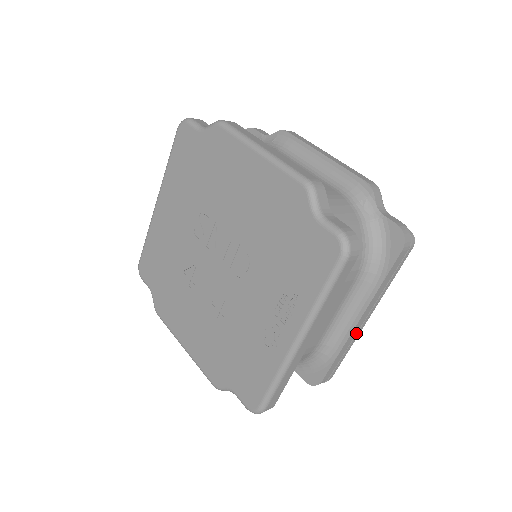
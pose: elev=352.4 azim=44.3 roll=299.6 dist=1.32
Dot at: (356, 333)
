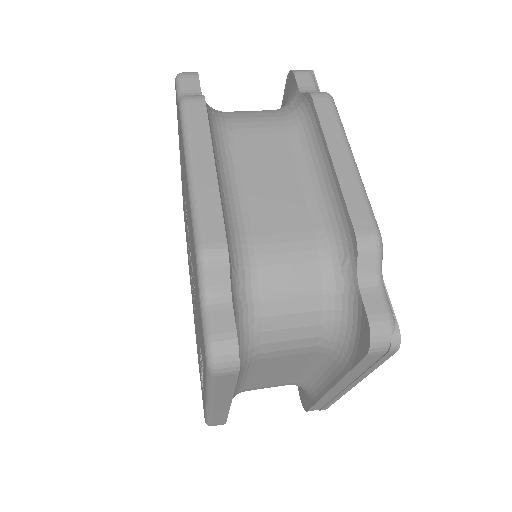
Dot at: (339, 392)
